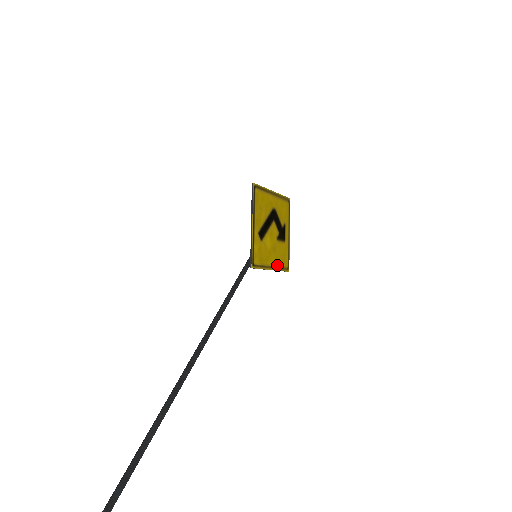
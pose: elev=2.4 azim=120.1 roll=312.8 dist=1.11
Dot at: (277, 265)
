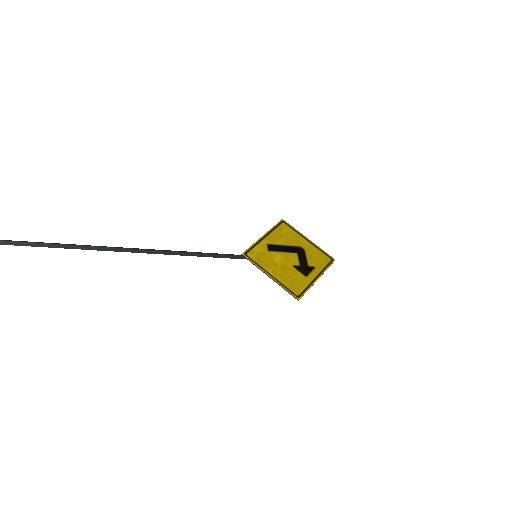
Dot at: (281, 281)
